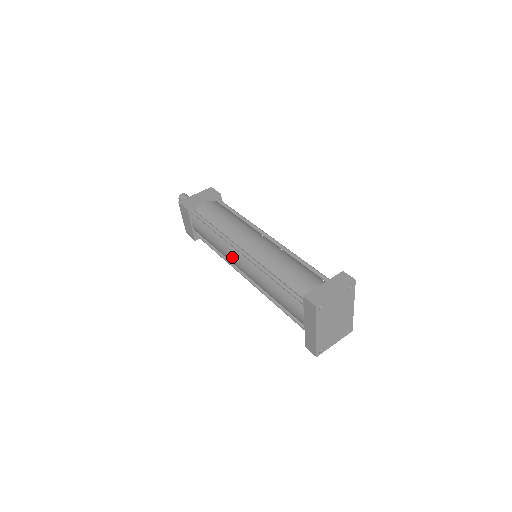
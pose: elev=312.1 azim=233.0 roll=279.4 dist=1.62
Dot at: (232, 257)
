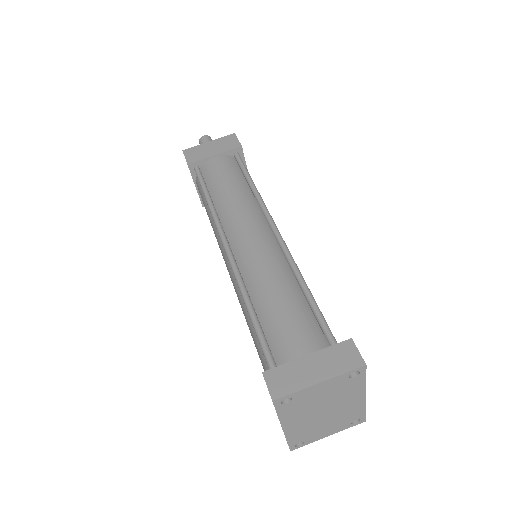
Dot at: (221, 251)
